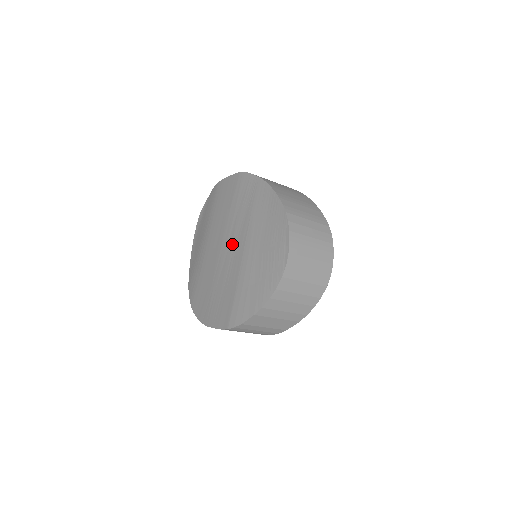
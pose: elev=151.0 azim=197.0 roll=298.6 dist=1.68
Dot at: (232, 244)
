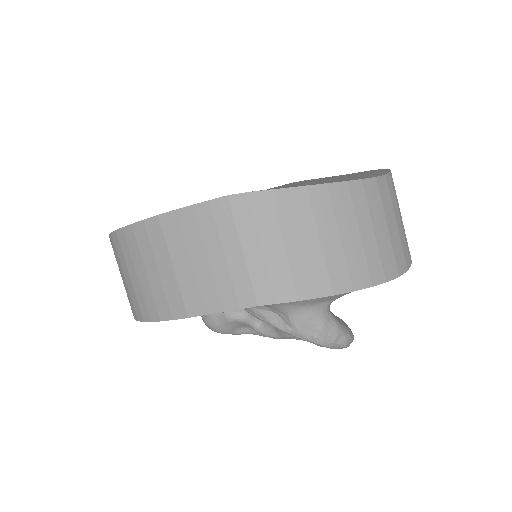
Dot at: occluded
